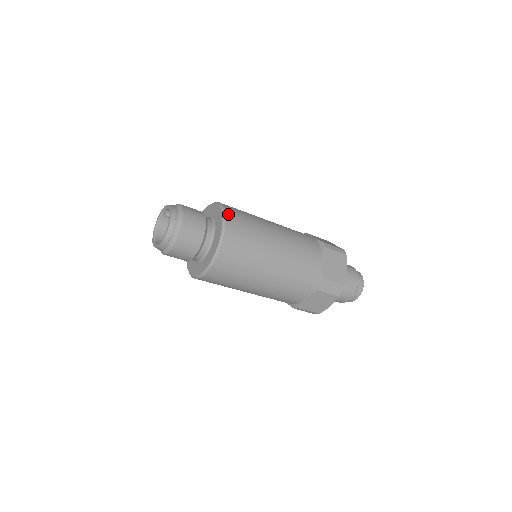
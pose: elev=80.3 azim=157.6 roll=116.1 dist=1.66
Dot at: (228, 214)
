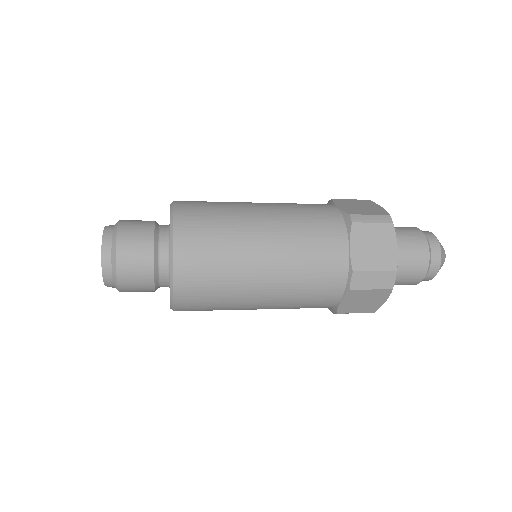
Dot at: (178, 221)
